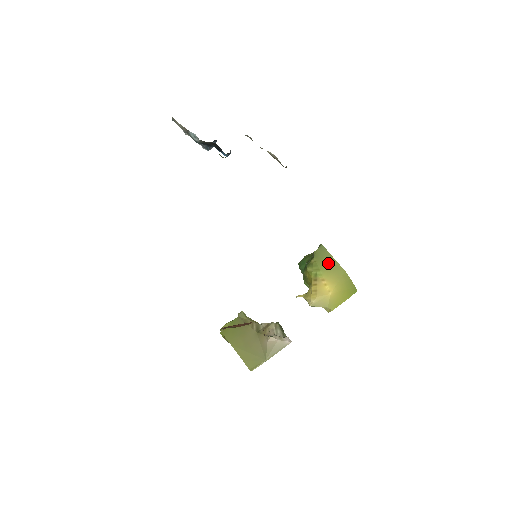
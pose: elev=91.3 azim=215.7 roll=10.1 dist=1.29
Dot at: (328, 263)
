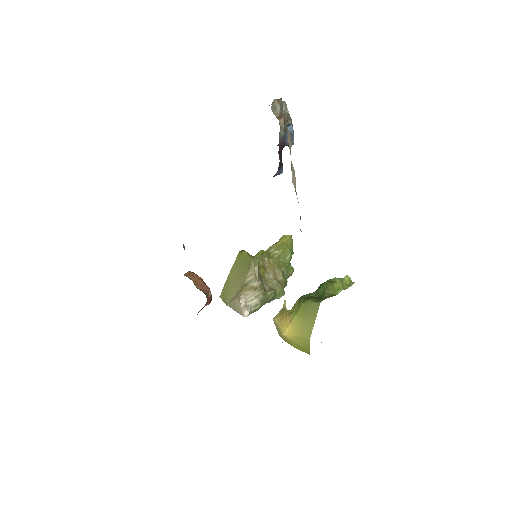
Dot at: (307, 318)
